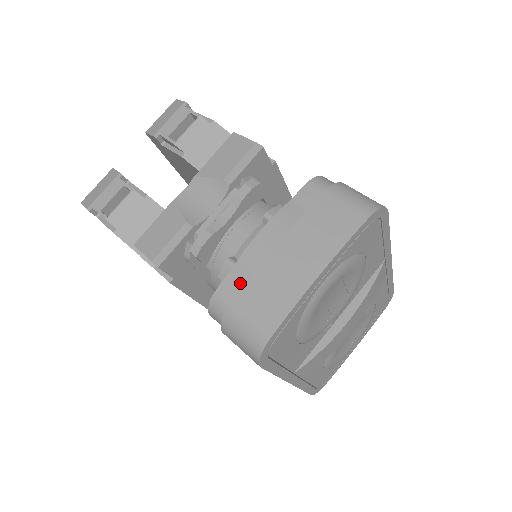
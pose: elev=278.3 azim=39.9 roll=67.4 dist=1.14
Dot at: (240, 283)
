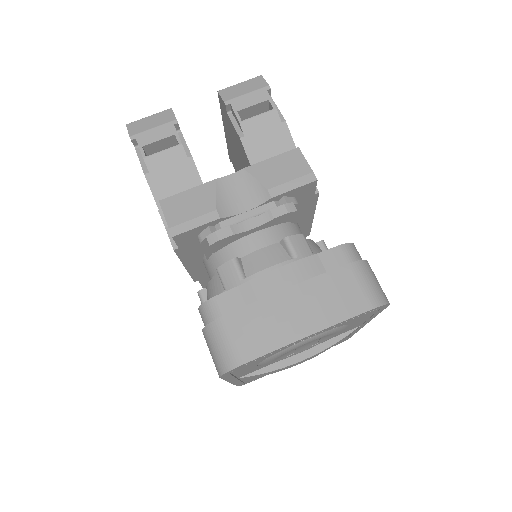
Dot at: (239, 302)
